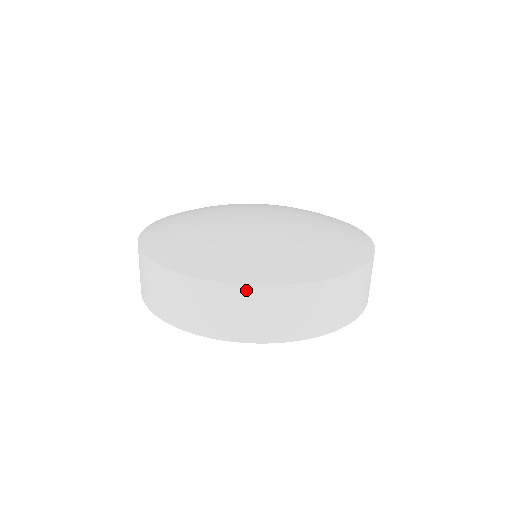
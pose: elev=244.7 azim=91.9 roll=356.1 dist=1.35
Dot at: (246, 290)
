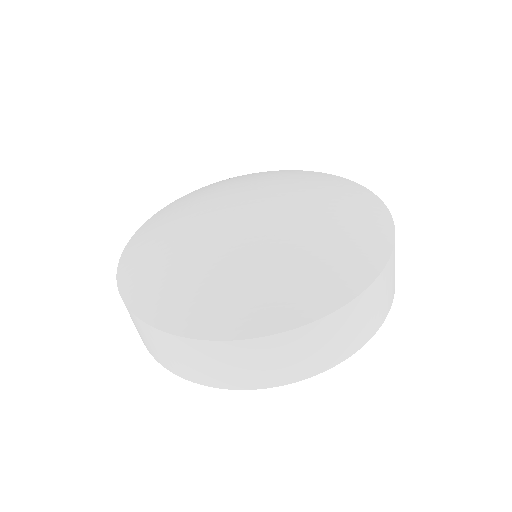
Dot at: (240, 345)
